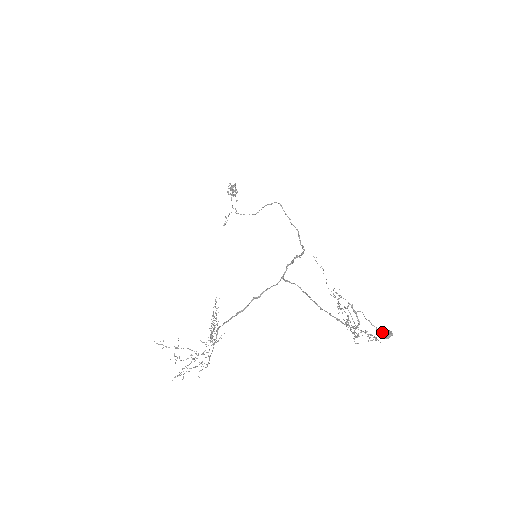
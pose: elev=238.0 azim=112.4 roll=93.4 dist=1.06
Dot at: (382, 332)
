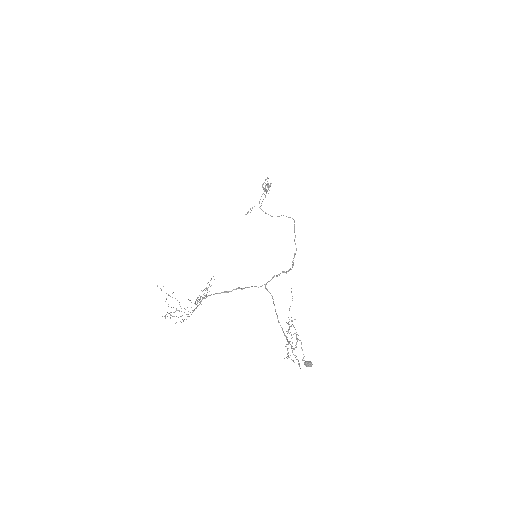
Dot at: (306, 361)
